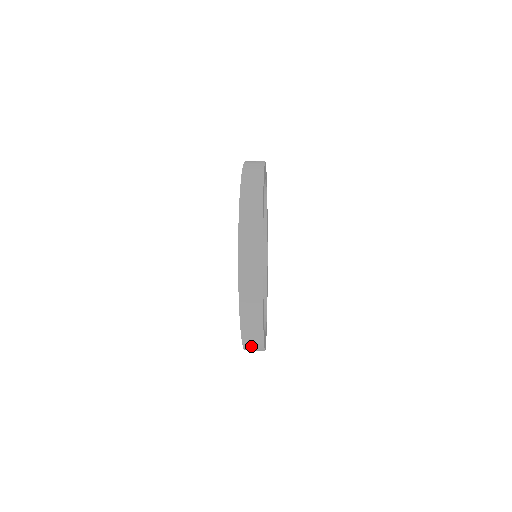
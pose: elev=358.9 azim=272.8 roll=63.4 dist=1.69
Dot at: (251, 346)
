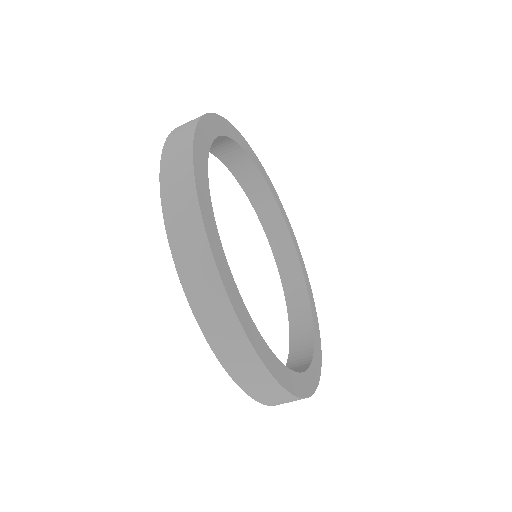
Dot at: (210, 315)
